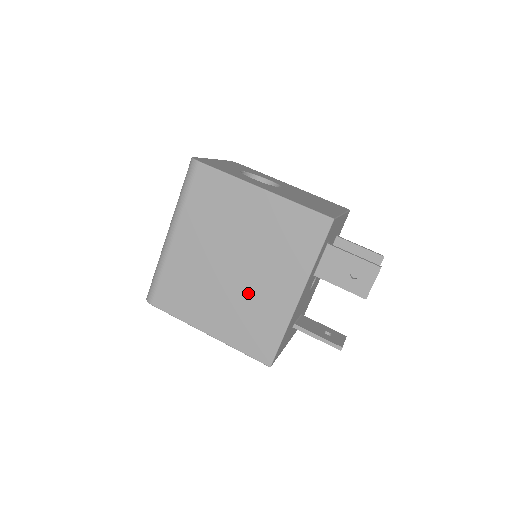
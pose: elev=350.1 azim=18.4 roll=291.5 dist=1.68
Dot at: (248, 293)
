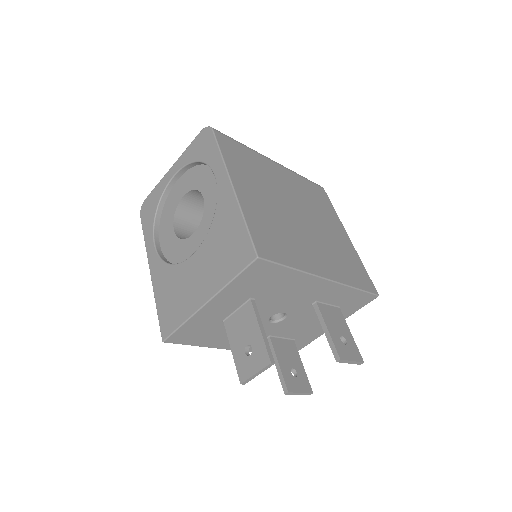
Dot at: (293, 228)
